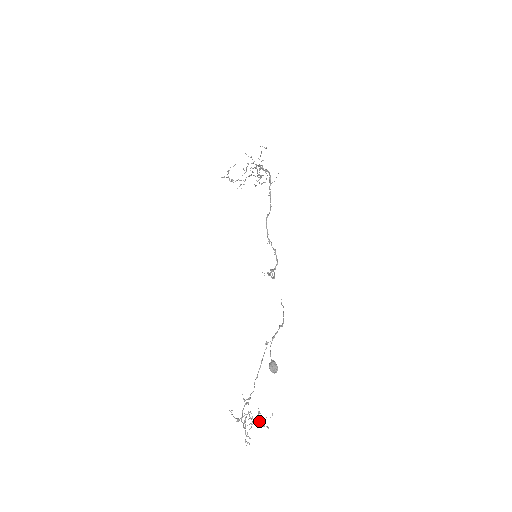
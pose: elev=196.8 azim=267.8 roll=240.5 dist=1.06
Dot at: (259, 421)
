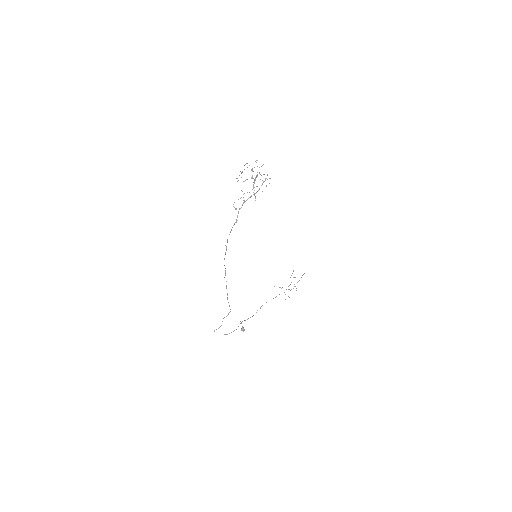
Dot at: occluded
